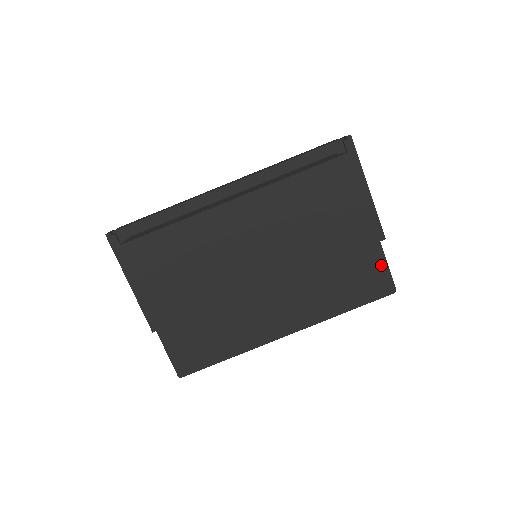
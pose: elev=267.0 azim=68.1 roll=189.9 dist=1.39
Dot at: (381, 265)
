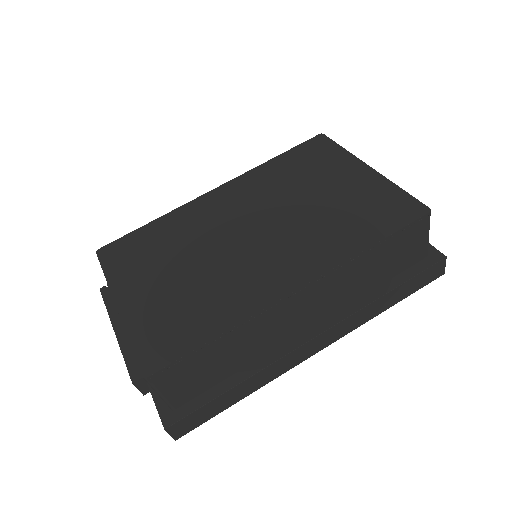
Dot at: (396, 193)
